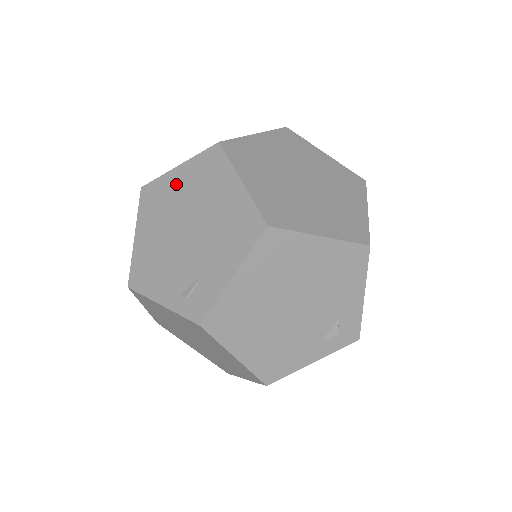
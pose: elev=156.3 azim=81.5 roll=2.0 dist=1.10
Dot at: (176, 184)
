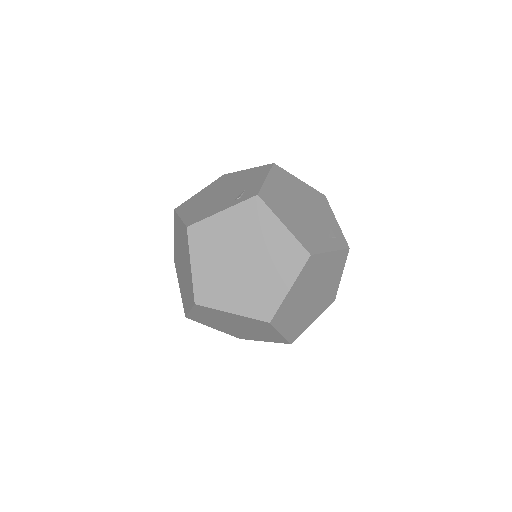
Dot at: (203, 193)
